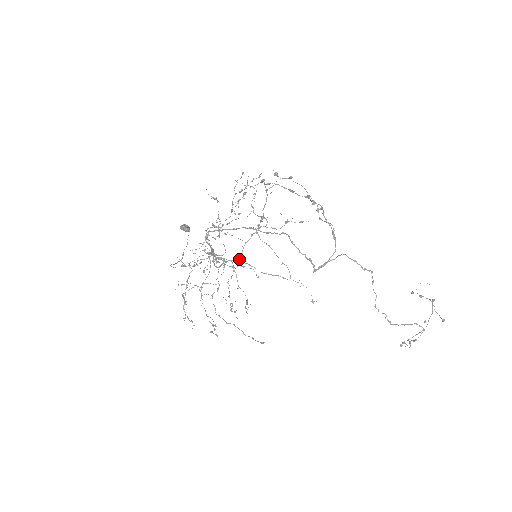
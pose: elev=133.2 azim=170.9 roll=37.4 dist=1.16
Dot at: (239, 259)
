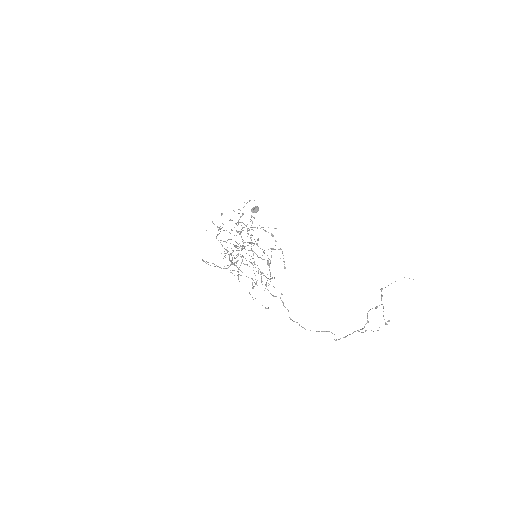
Dot at: (235, 265)
